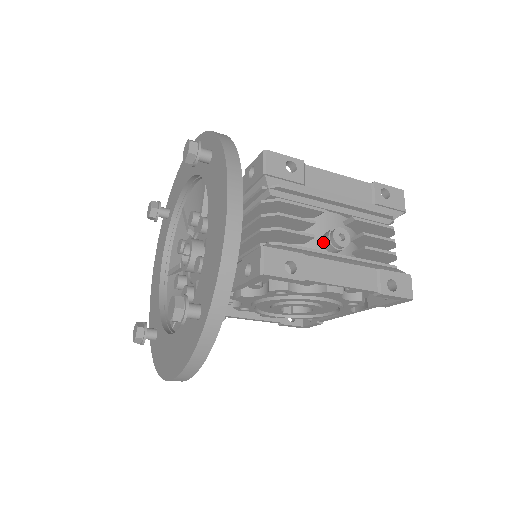
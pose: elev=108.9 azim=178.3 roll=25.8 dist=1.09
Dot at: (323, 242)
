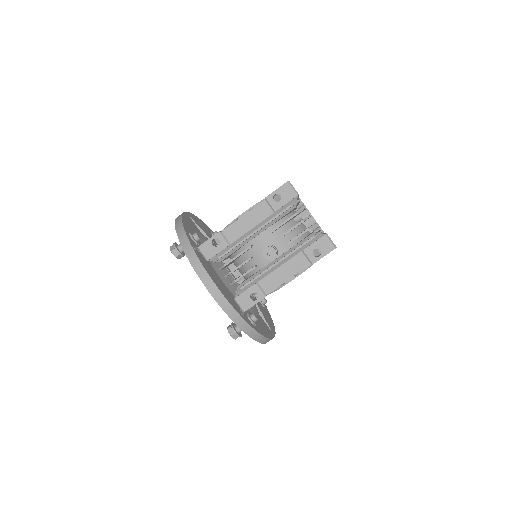
Dot at: (265, 258)
